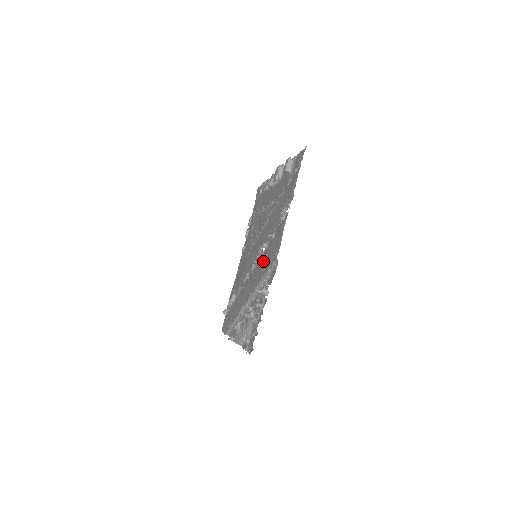
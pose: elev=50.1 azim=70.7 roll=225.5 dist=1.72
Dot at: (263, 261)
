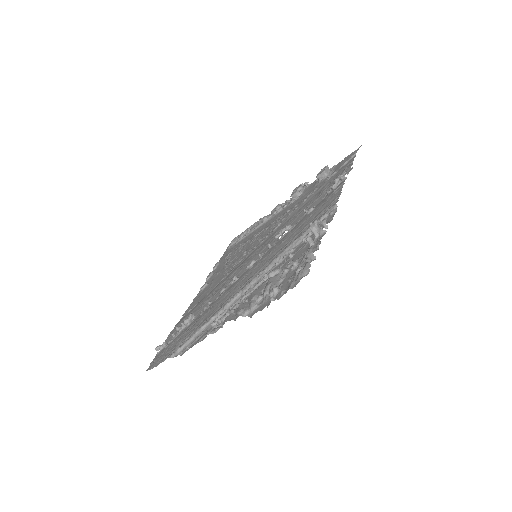
Dot at: (288, 236)
